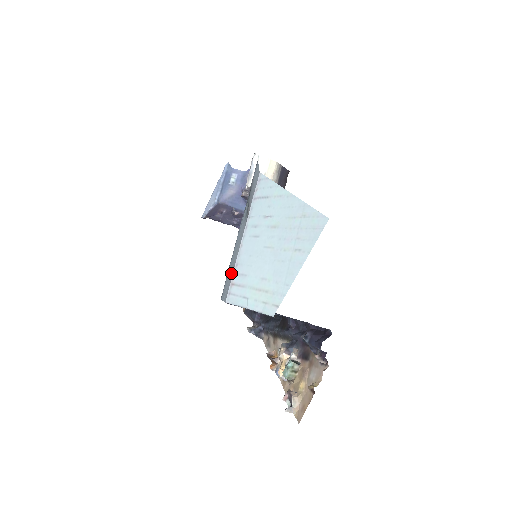
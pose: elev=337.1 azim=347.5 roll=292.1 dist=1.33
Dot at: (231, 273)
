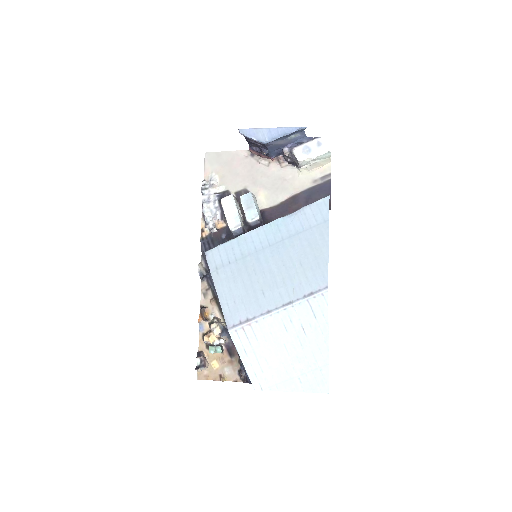
Dot at: (244, 304)
